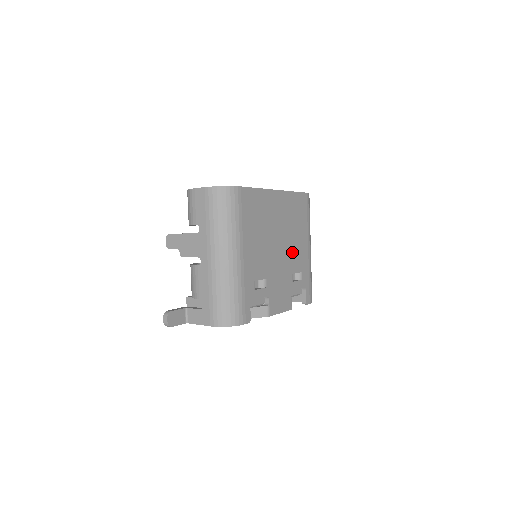
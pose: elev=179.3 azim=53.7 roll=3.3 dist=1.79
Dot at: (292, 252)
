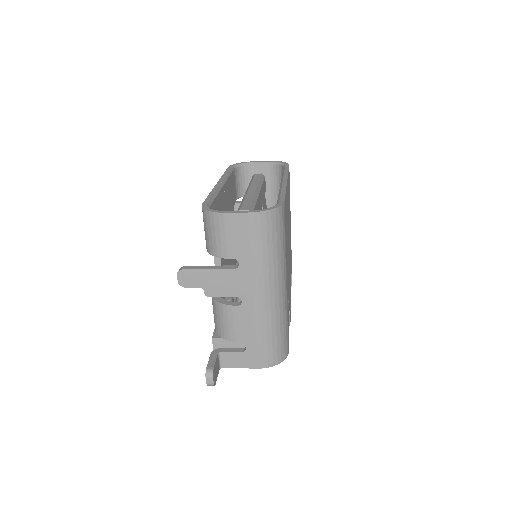
Dot at: occluded
